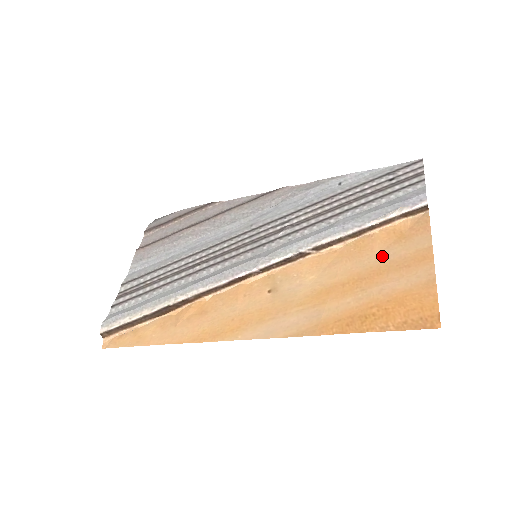
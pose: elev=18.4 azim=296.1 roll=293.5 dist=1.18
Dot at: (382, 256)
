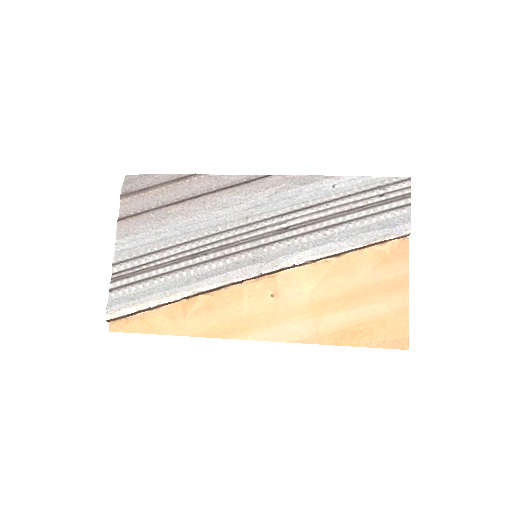
Dot at: (369, 277)
